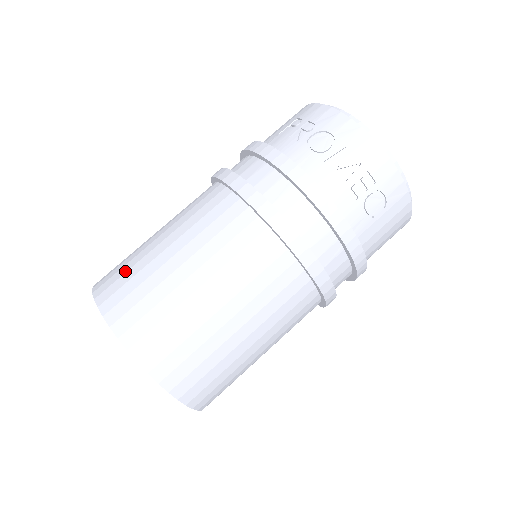
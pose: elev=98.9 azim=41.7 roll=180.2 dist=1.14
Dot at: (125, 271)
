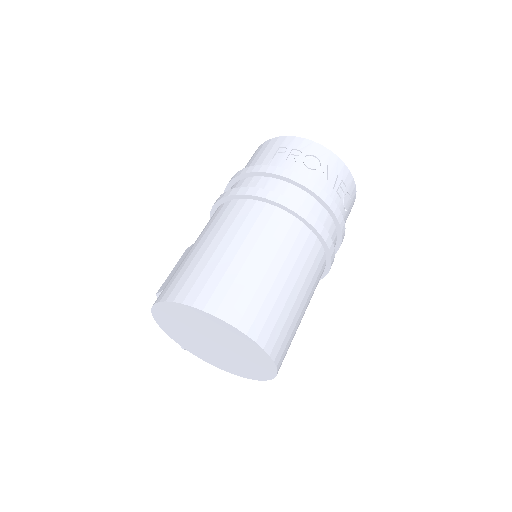
Dot at: (207, 278)
